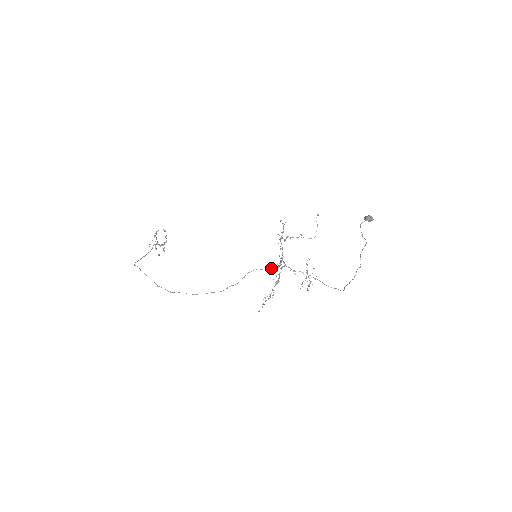
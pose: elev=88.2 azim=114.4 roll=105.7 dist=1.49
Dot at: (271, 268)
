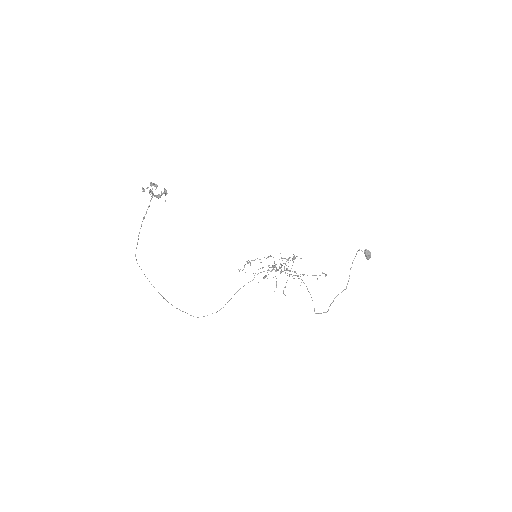
Dot at: occluded
